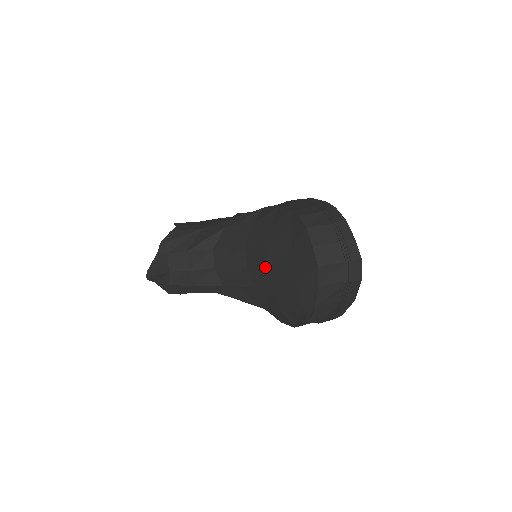
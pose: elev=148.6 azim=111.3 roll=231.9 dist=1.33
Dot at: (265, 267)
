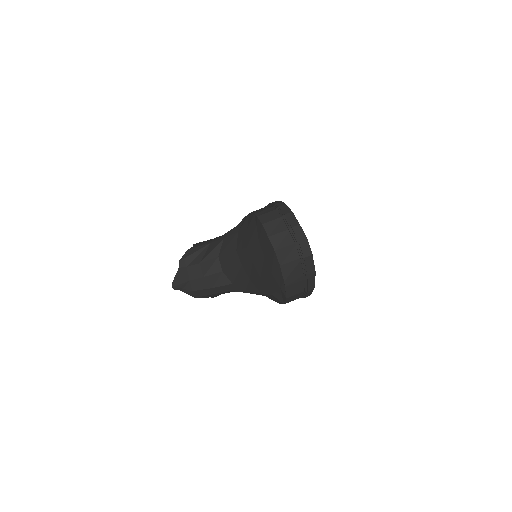
Dot at: (250, 261)
